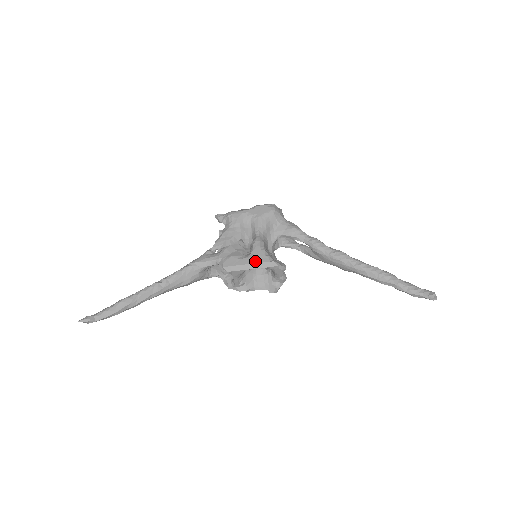
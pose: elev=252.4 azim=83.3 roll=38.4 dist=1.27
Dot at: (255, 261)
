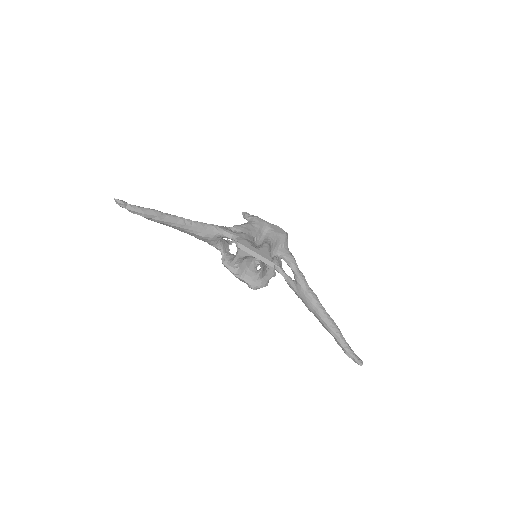
Dot at: (261, 254)
